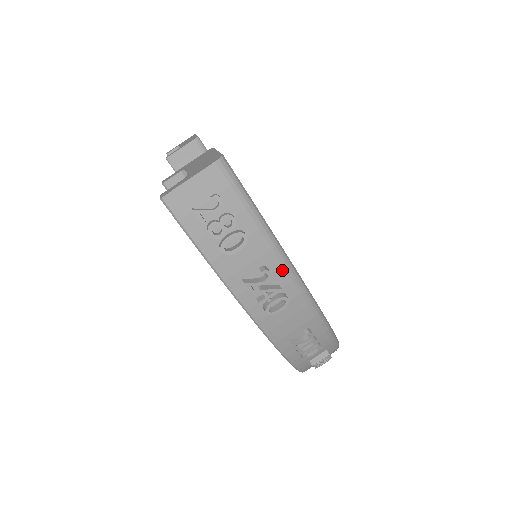
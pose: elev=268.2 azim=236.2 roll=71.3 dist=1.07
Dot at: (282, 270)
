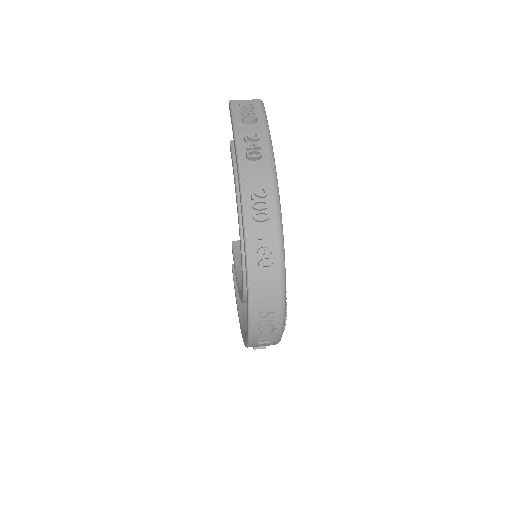
Dot at: (266, 143)
